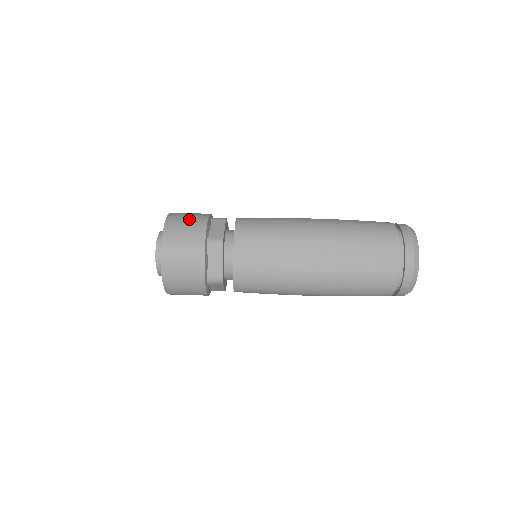
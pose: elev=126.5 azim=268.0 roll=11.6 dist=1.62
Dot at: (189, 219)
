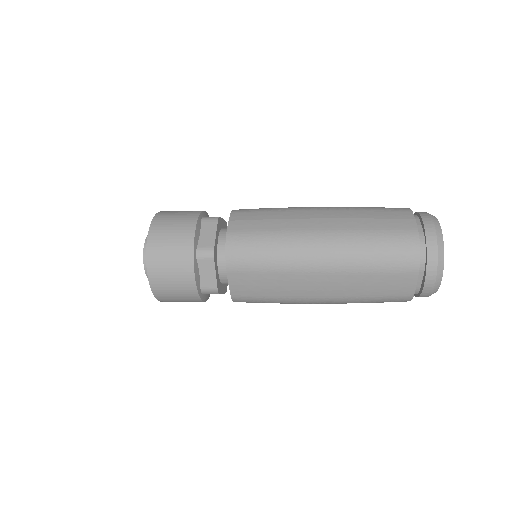
Dot at: occluded
